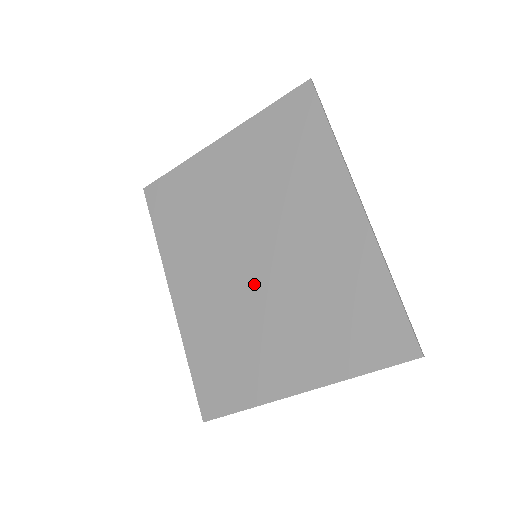
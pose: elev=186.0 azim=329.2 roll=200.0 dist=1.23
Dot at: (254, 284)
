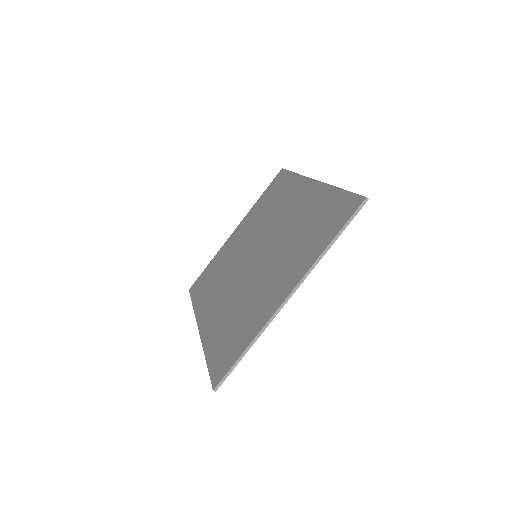
Dot at: (254, 268)
